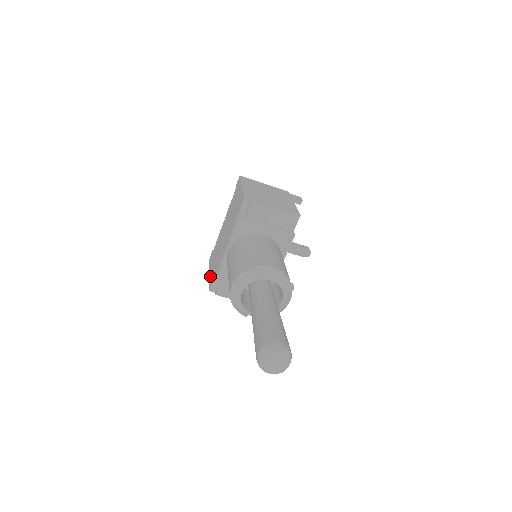
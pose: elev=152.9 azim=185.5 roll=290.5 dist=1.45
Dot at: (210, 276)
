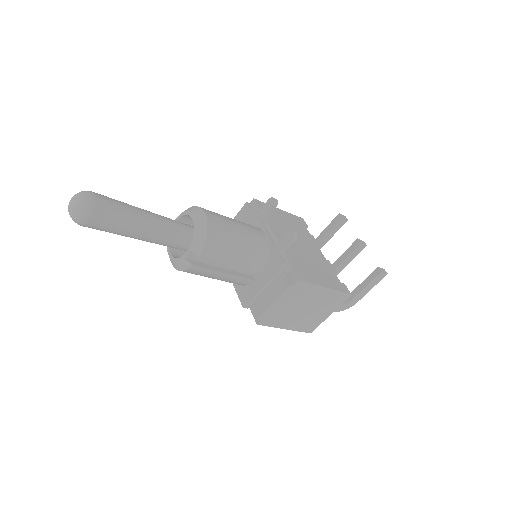
Dot at: occluded
